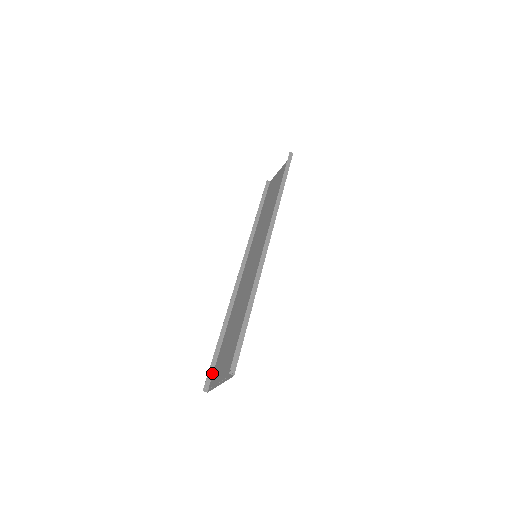
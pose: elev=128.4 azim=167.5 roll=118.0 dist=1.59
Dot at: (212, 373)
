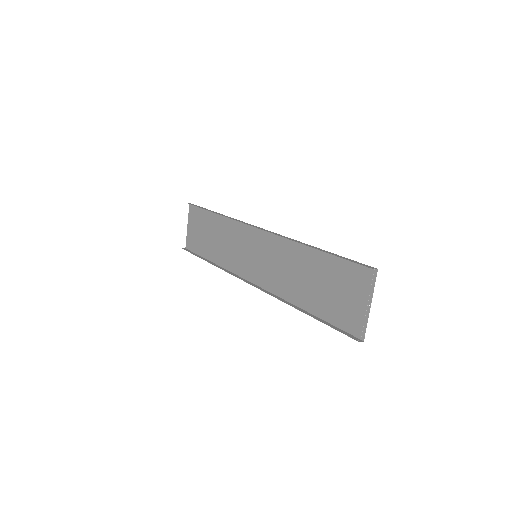
Dot at: (344, 332)
